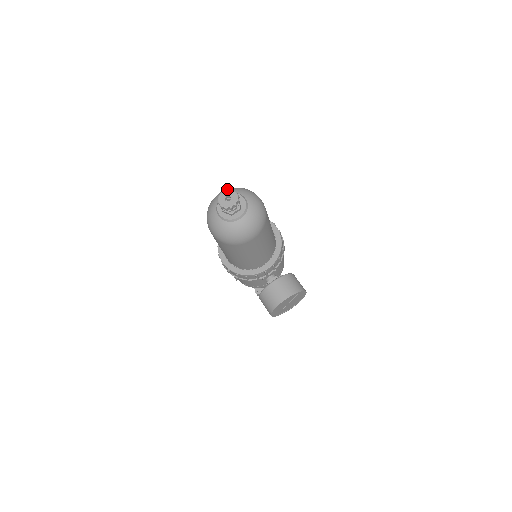
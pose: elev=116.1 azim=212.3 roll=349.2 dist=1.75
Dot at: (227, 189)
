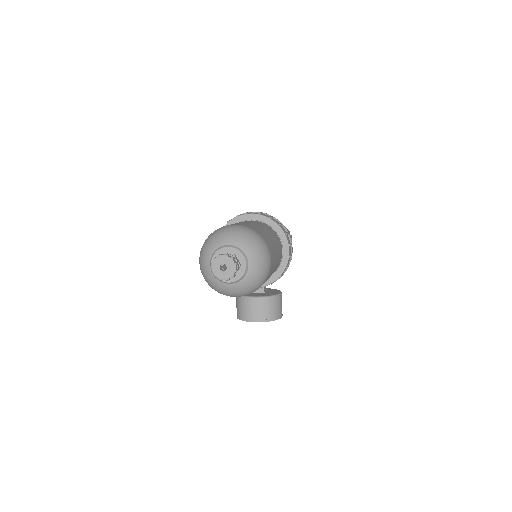
Dot at: (239, 234)
